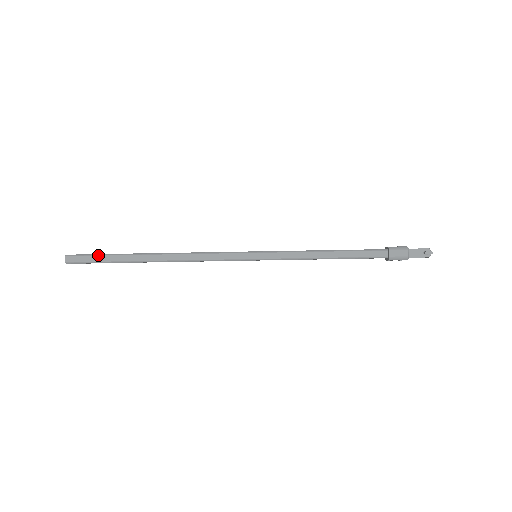
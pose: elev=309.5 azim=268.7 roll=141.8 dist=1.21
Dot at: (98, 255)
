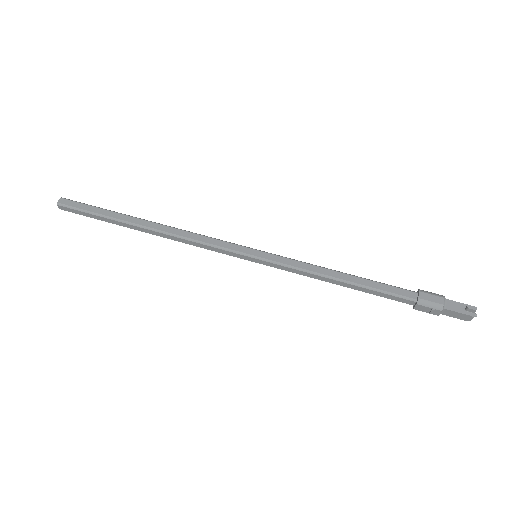
Dot at: occluded
